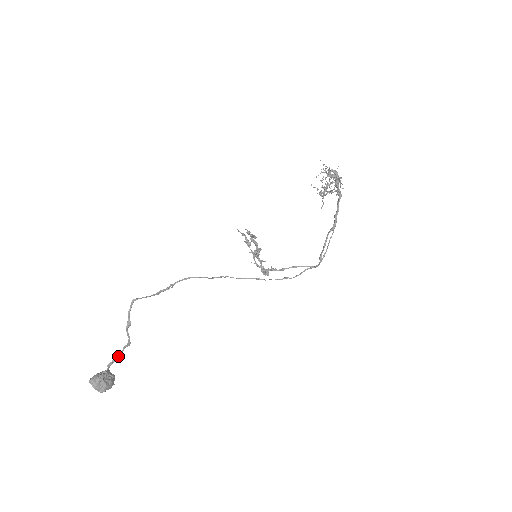
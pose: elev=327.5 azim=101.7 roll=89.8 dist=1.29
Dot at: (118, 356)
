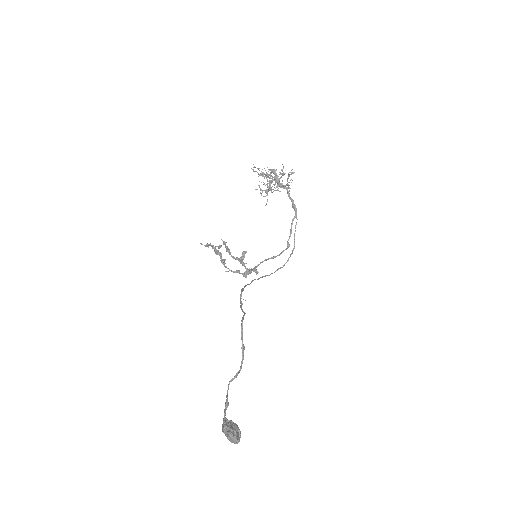
Dot at: (227, 397)
